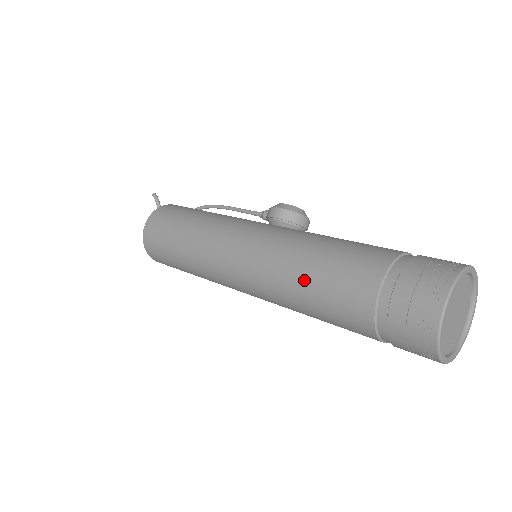
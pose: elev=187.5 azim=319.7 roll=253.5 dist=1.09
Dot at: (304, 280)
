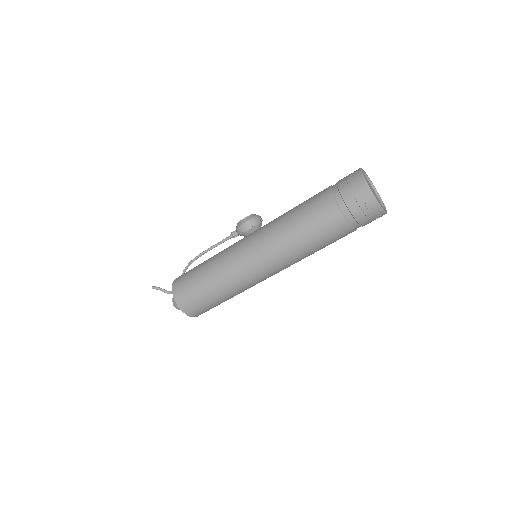
Dot at: (303, 239)
